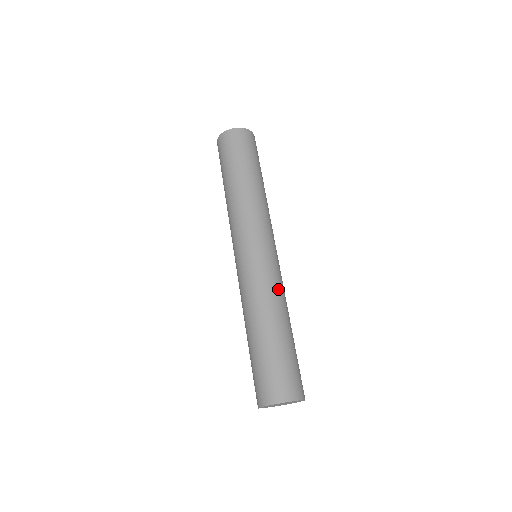
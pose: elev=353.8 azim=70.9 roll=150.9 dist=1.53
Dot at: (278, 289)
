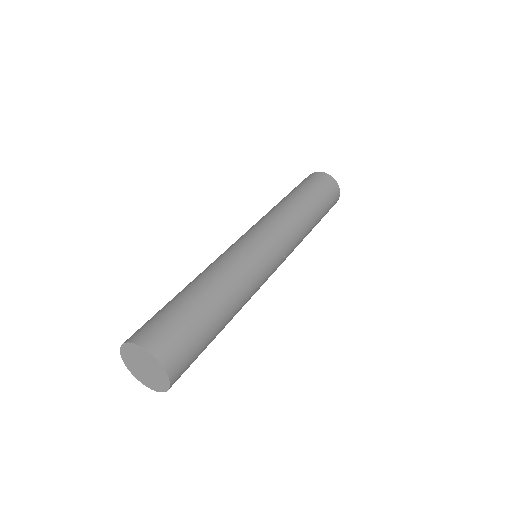
Dot at: (237, 266)
